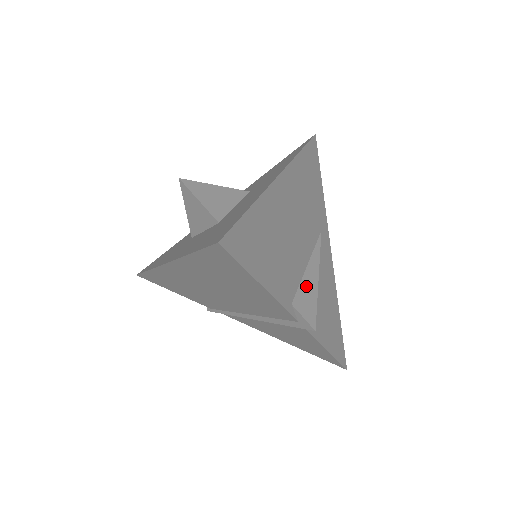
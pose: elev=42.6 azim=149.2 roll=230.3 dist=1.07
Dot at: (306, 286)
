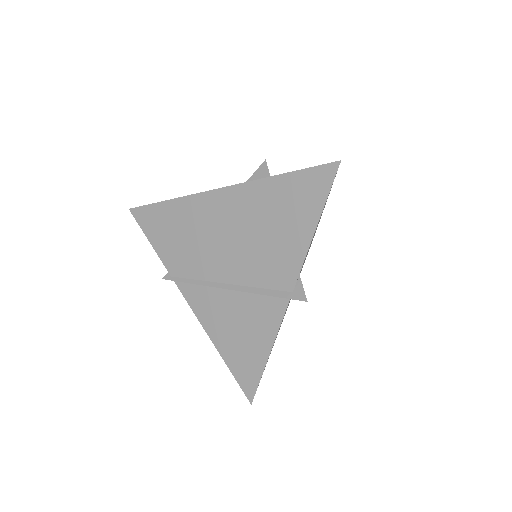
Dot at: occluded
